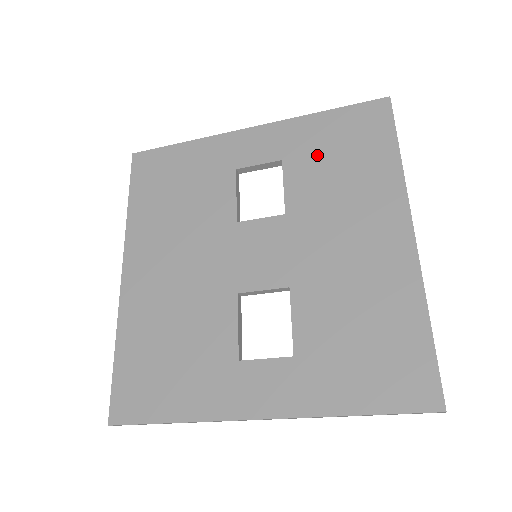
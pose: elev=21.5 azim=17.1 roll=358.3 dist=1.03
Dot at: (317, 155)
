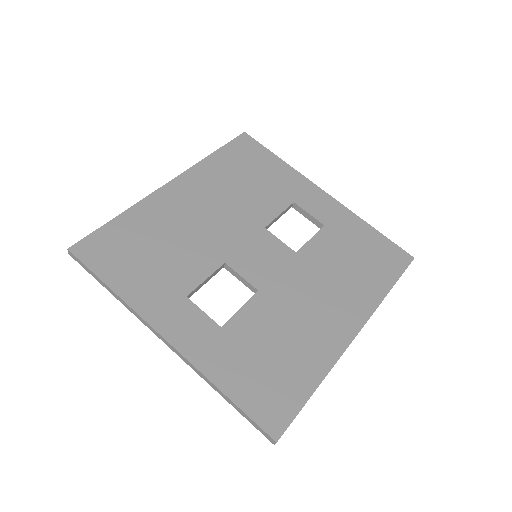
Dot at: (346, 243)
